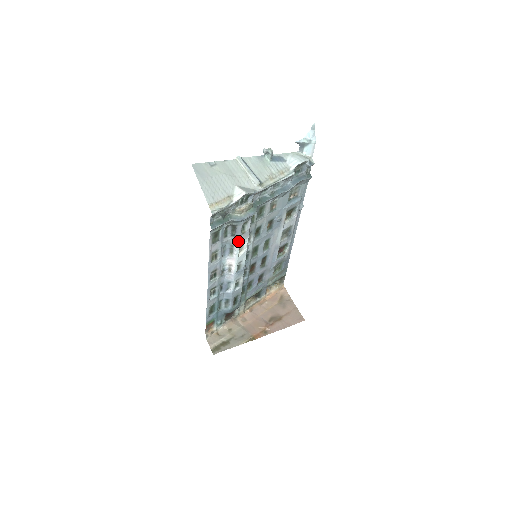
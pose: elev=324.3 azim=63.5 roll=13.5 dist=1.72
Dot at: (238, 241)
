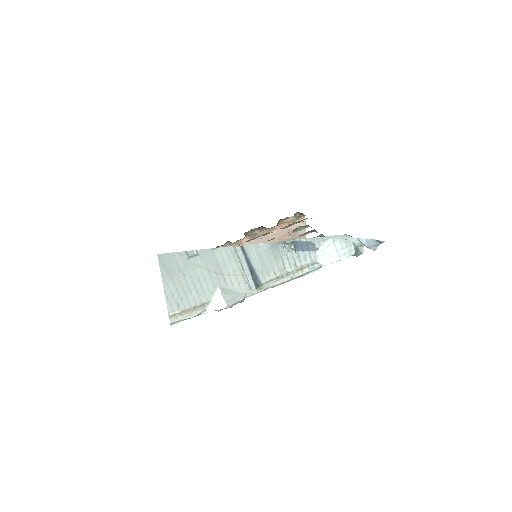
Dot at: occluded
